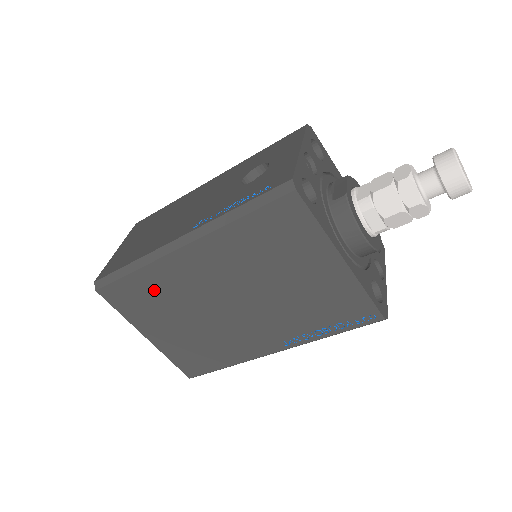
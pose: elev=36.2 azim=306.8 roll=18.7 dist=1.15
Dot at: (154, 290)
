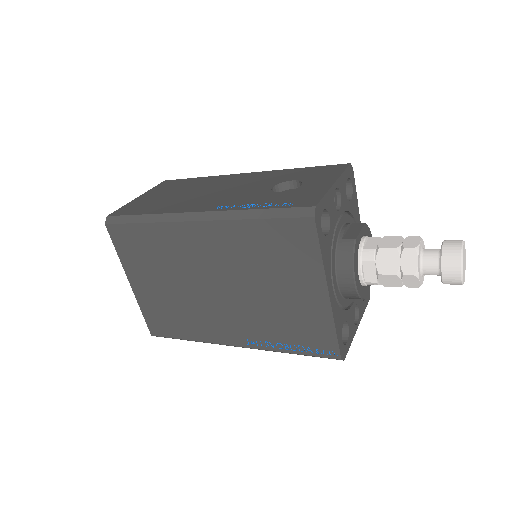
Dot at: (156, 246)
